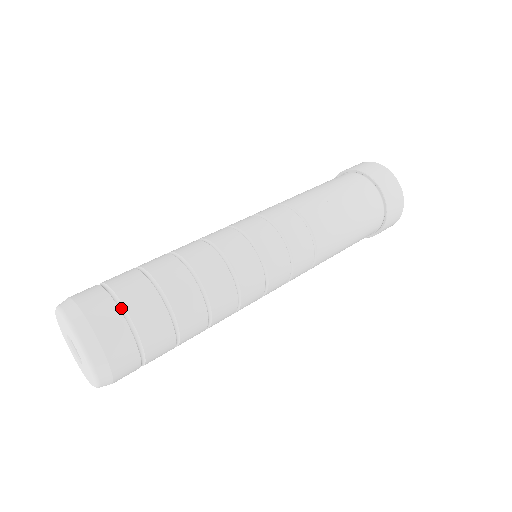
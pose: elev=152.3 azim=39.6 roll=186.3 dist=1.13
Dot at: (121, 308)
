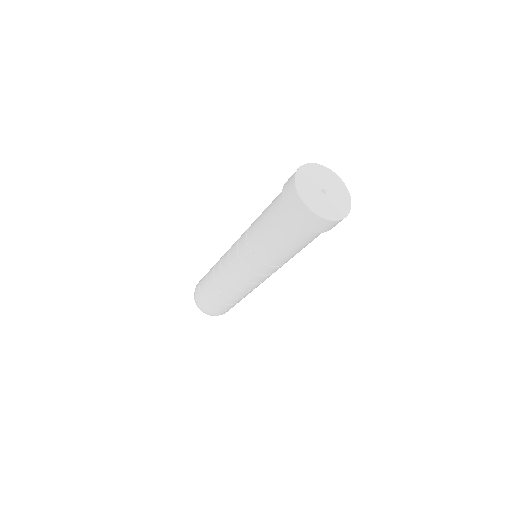
Dot at: (206, 303)
